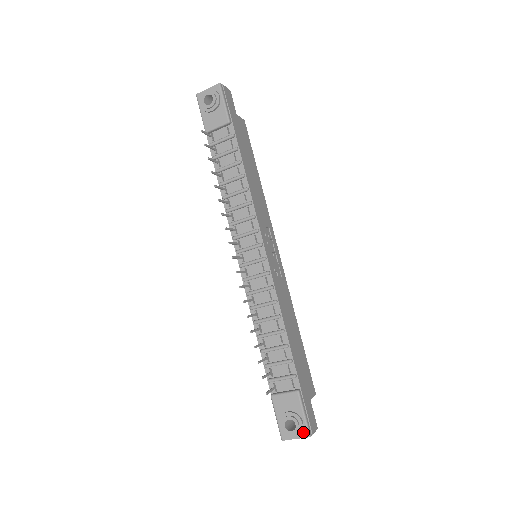
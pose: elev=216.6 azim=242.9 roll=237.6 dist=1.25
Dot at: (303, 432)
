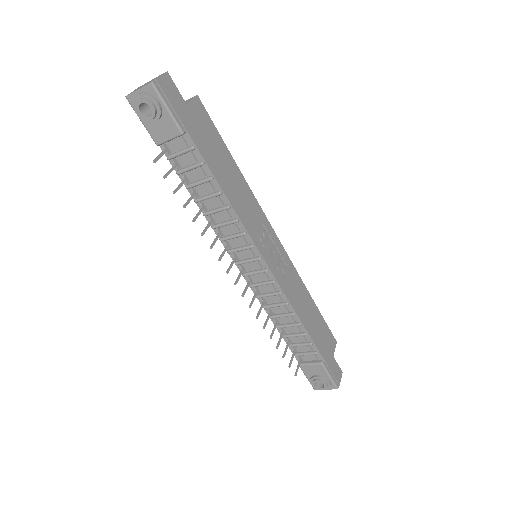
Dot at: (331, 386)
